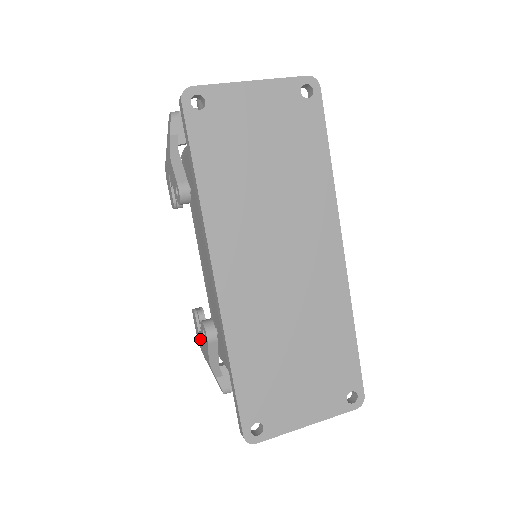
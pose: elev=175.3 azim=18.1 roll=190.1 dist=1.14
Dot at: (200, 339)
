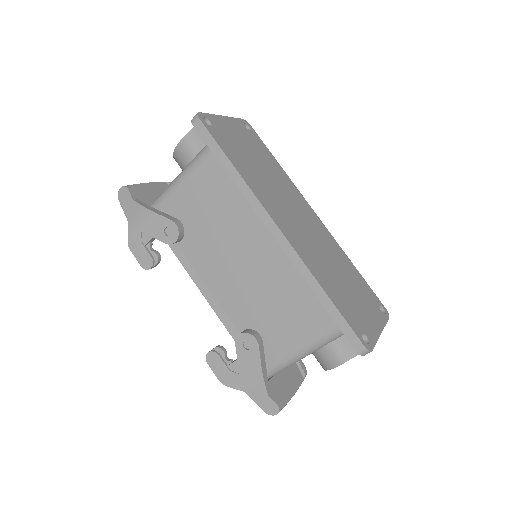
Dot at: (232, 371)
